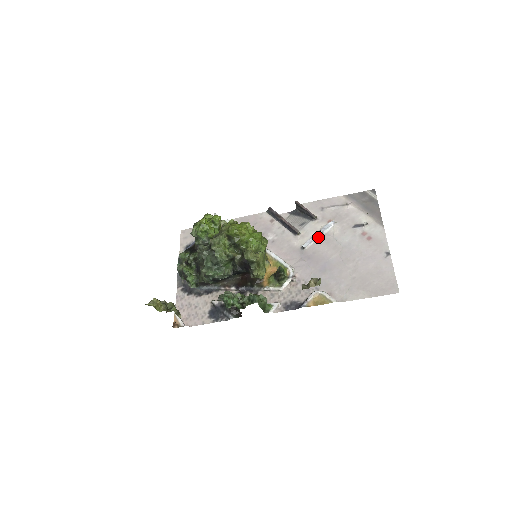
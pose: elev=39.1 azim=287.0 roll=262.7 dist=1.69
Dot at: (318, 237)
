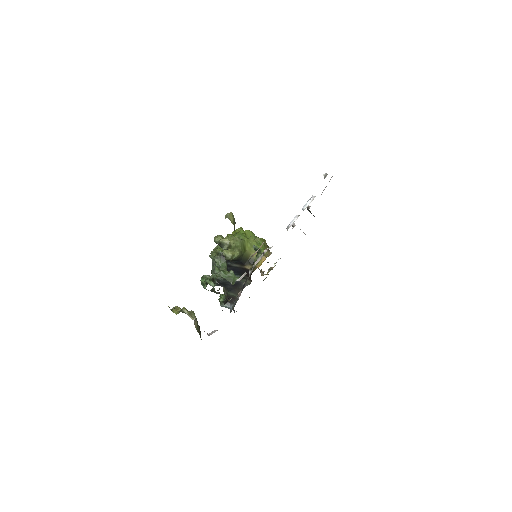
Dot at: (299, 215)
